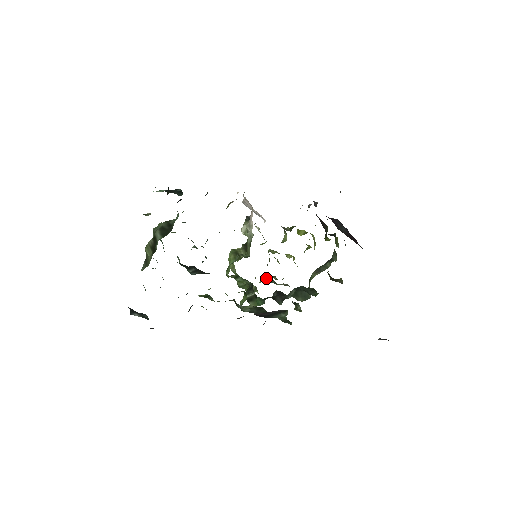
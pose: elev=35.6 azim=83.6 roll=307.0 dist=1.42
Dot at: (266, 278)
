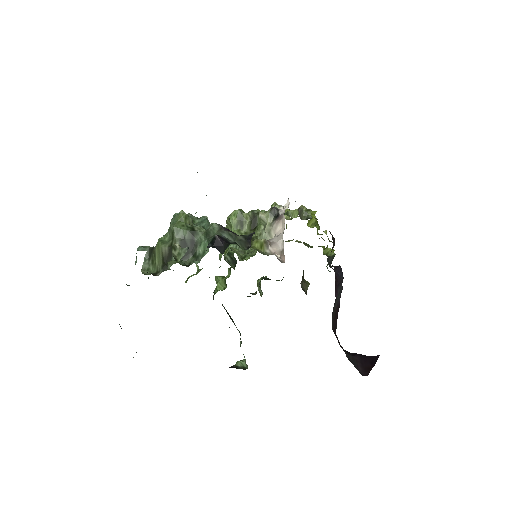
Dot at: occluded
